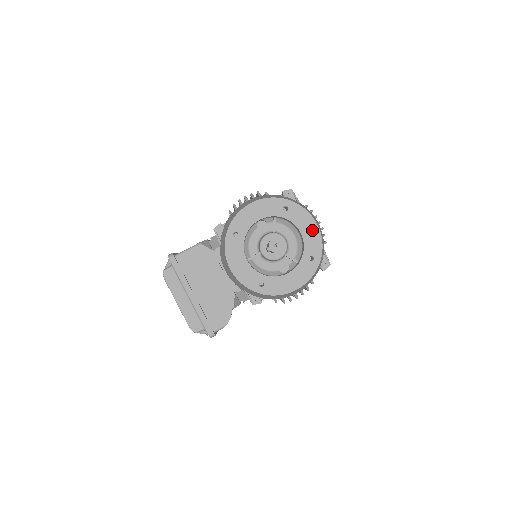
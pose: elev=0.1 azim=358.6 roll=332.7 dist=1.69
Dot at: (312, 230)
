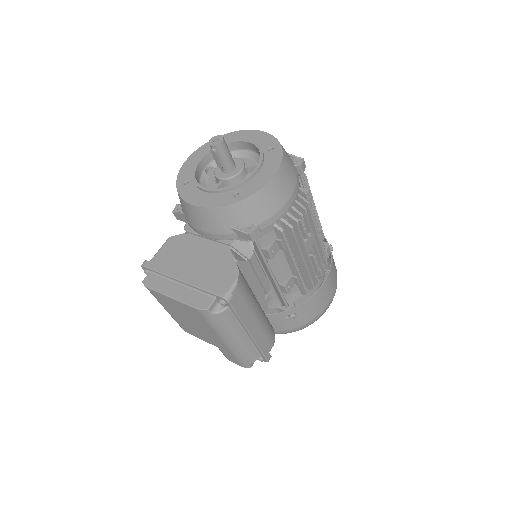
Dot at: (255, 136)
